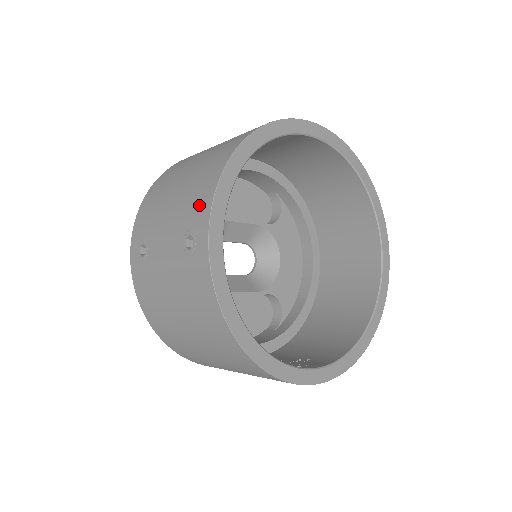
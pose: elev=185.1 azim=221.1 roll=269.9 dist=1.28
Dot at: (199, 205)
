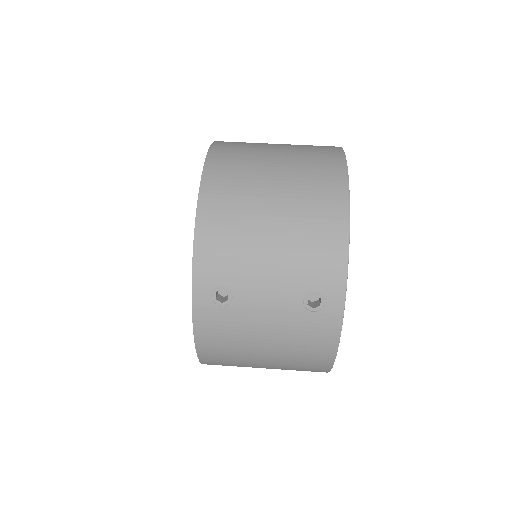
Dot at: (327, 269)
